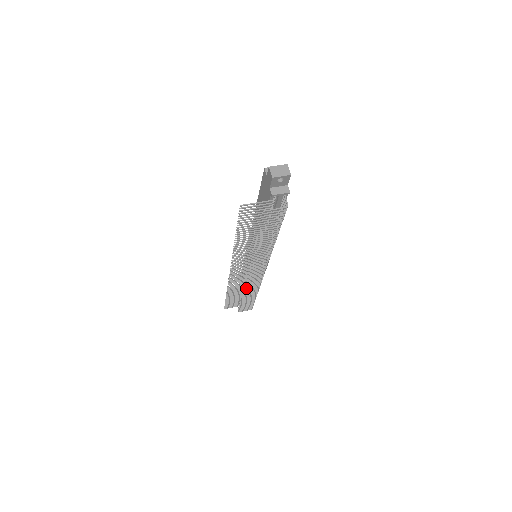
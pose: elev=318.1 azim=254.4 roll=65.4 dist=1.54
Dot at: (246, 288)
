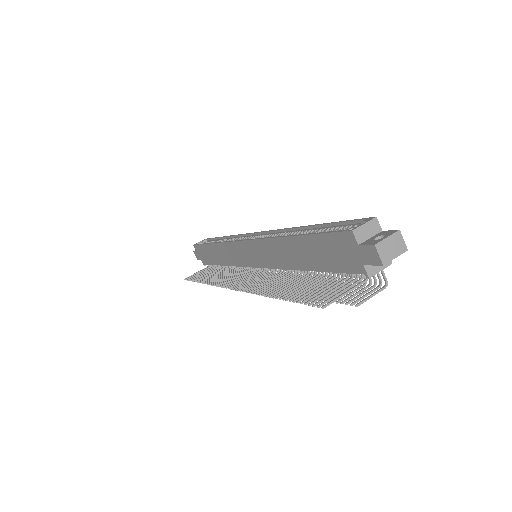
Dot at: occluded
